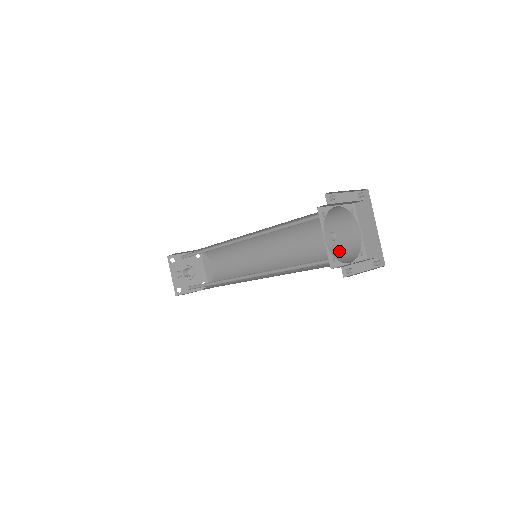
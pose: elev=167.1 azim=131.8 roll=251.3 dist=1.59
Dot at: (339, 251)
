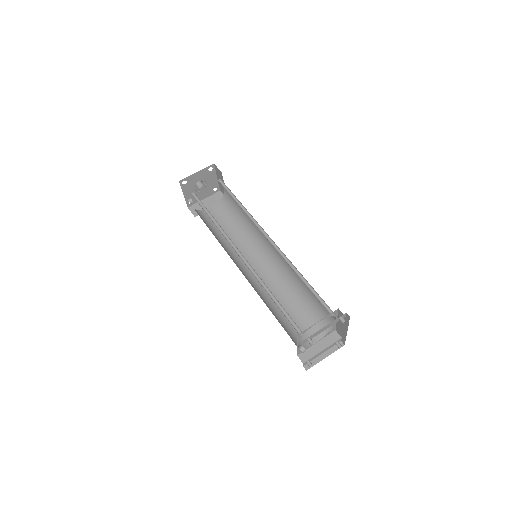
Dot at: (318, 311)
